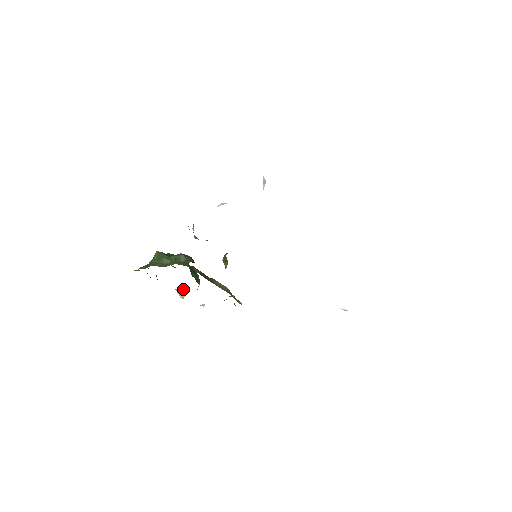
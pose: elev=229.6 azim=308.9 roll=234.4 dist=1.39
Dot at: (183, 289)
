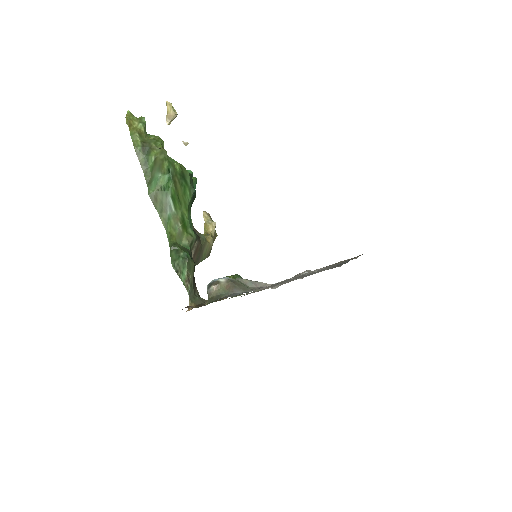
Dot at: (175, 113)
